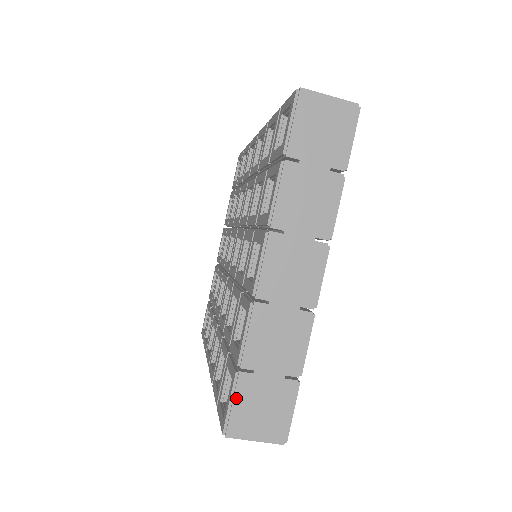
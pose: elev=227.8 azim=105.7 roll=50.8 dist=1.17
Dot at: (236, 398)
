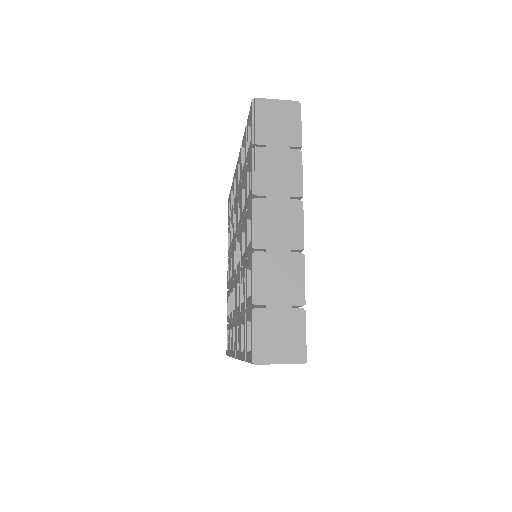
Dot at: (256, 330)
